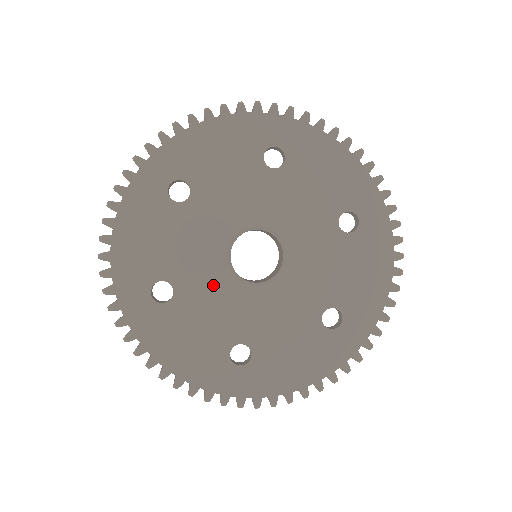
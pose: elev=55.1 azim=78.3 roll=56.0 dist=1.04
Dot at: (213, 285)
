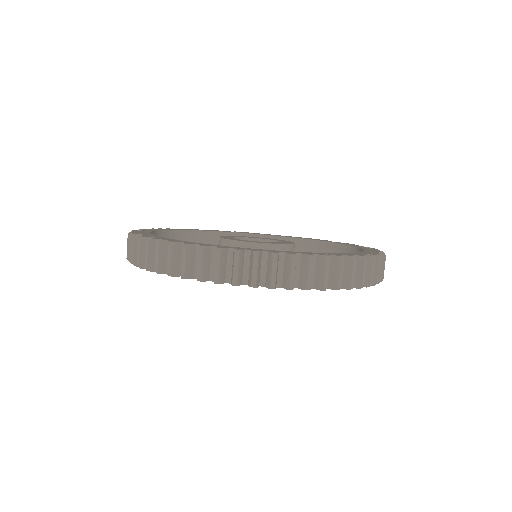
Dot at: occluded
